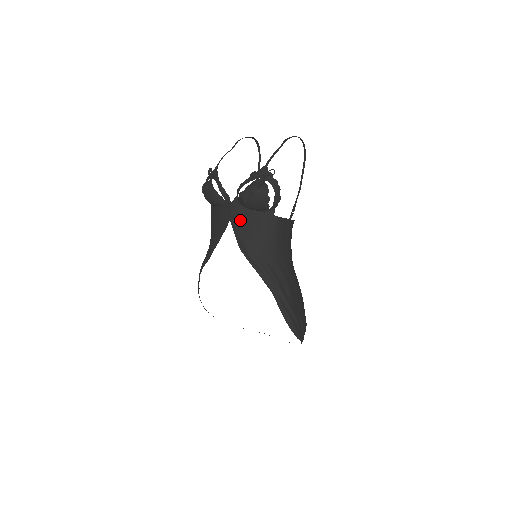
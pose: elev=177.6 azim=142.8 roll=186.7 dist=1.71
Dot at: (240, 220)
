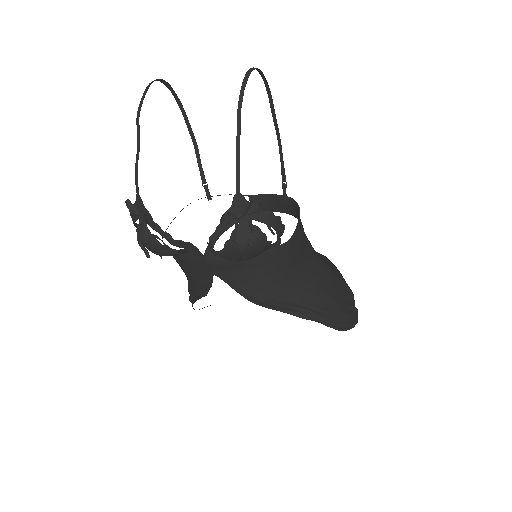
Dot at: (232, 272)
